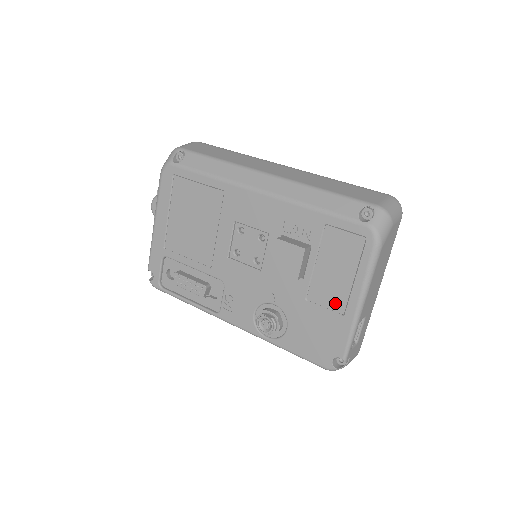
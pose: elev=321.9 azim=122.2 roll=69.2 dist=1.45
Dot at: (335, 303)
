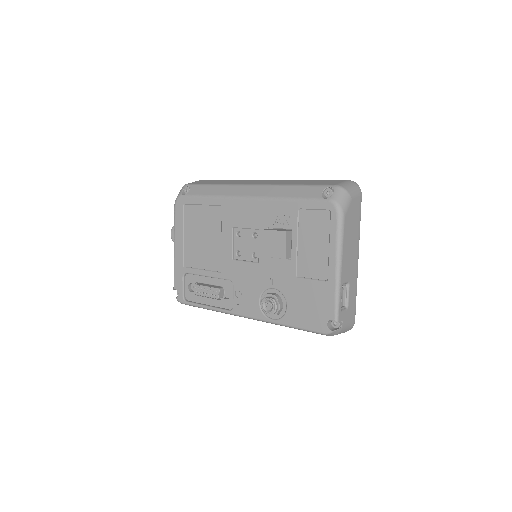
Dot at: (319, 272)
